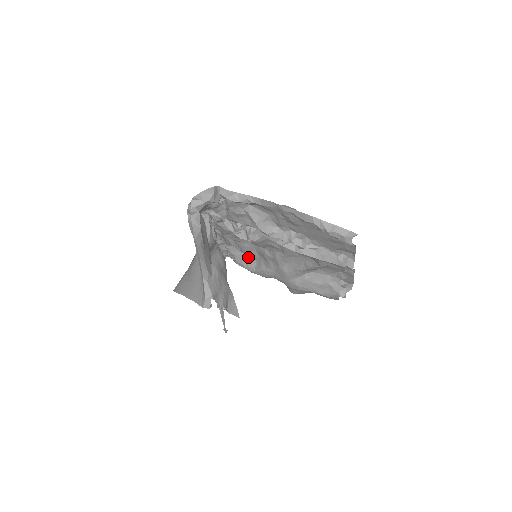
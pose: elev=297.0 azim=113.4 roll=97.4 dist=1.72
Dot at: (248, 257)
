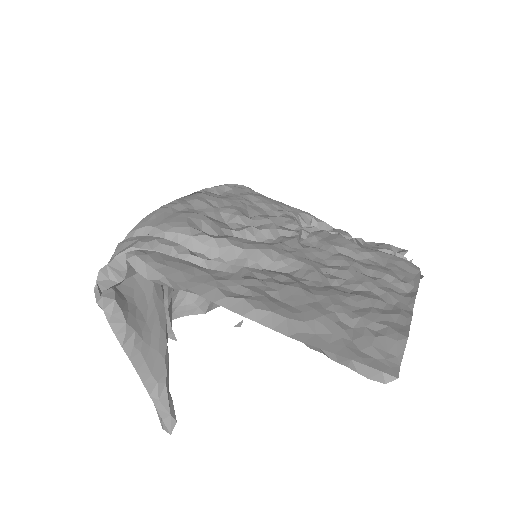
Dot at: occluded
